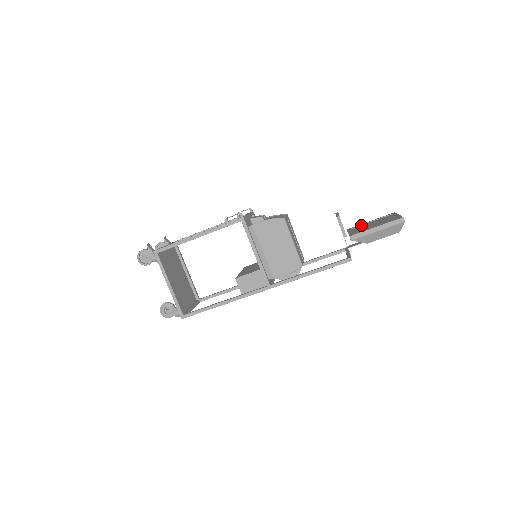
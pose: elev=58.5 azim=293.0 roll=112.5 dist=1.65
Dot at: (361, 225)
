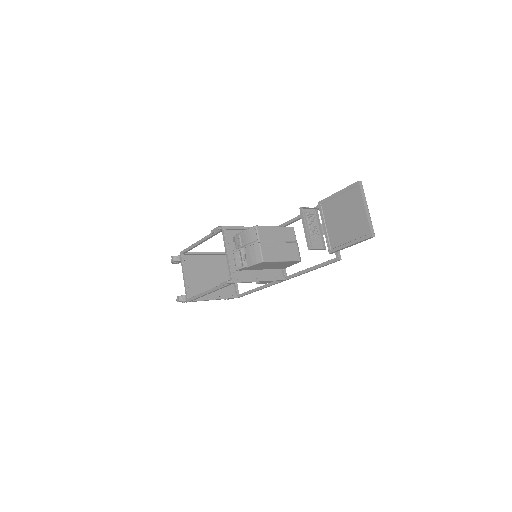
Dot at: (330, 201)
